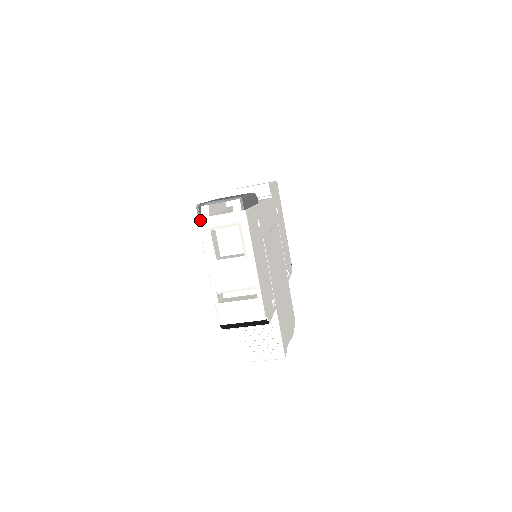
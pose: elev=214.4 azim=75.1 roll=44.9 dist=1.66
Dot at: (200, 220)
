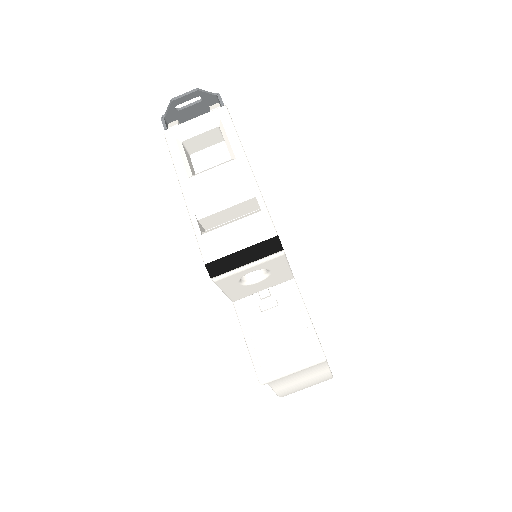
Dot at: (167, 131)
